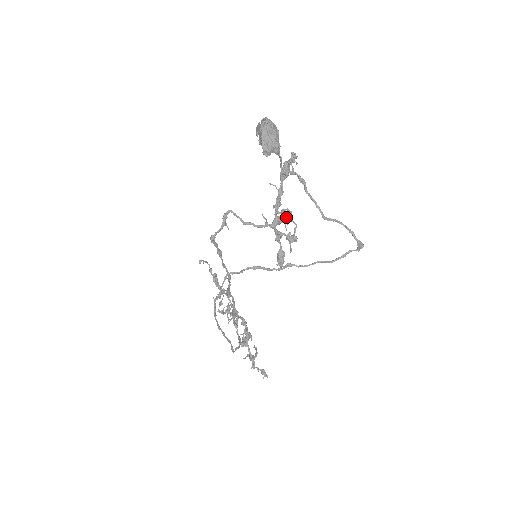
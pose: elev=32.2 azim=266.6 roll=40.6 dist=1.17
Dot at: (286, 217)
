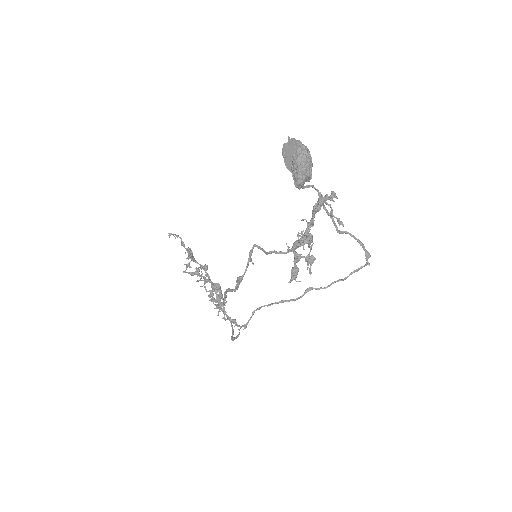
Dot at: (309, 243)
